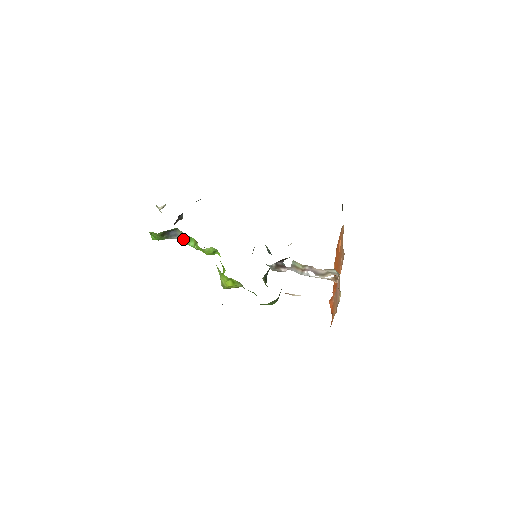
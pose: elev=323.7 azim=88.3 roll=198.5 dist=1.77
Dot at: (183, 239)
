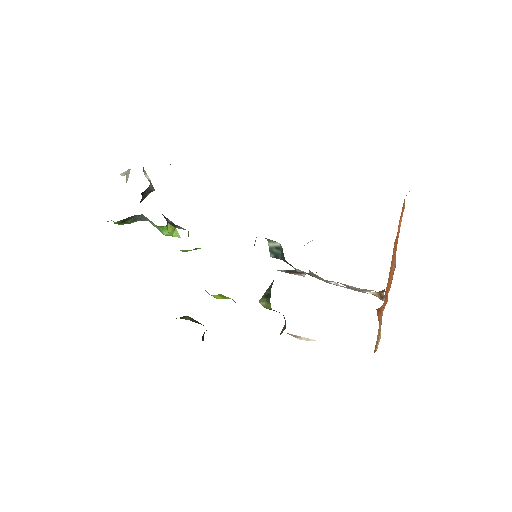
Dot at: (154, 225)
